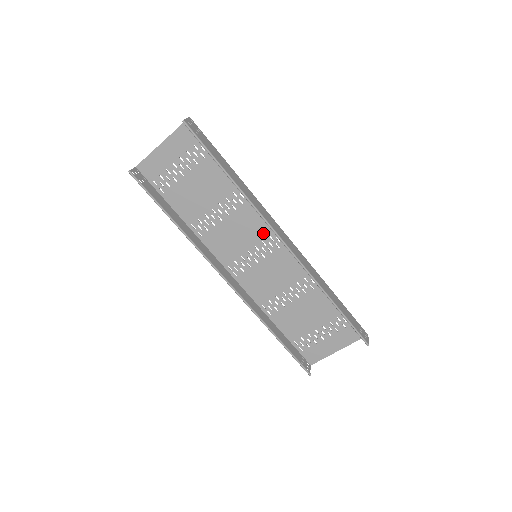
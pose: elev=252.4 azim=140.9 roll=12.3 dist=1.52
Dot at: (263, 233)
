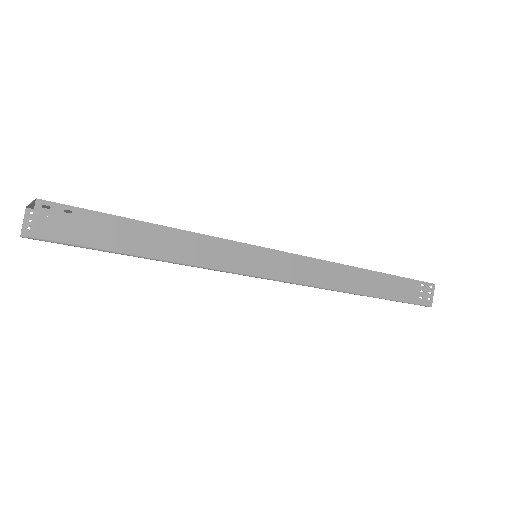
Dot at: occluded
